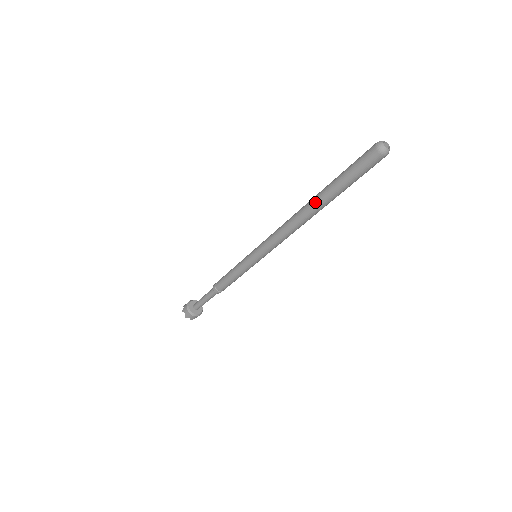
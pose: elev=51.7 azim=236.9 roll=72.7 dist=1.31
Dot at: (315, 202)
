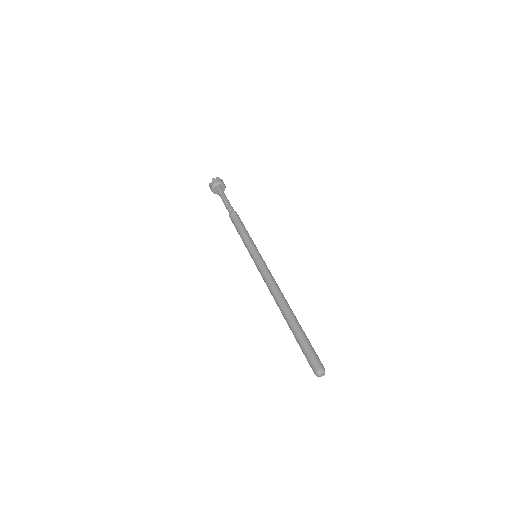
Dot at: (287, 317)
